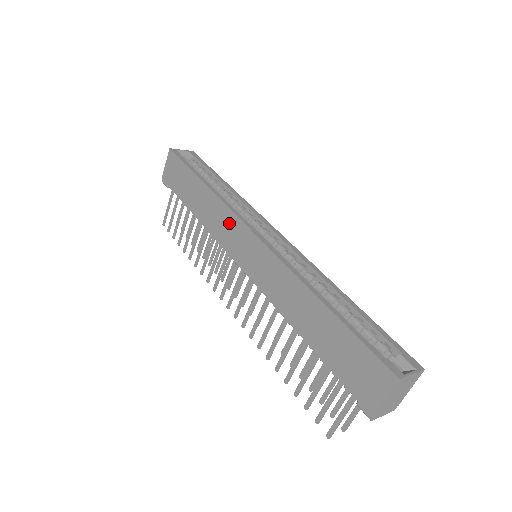
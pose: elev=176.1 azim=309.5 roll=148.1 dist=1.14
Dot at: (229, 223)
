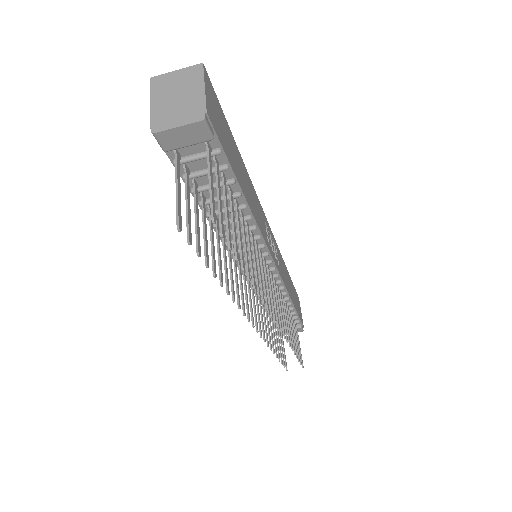
Dot at: occluded
